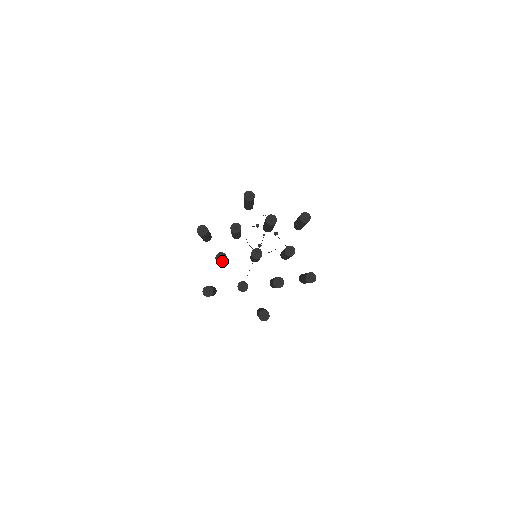
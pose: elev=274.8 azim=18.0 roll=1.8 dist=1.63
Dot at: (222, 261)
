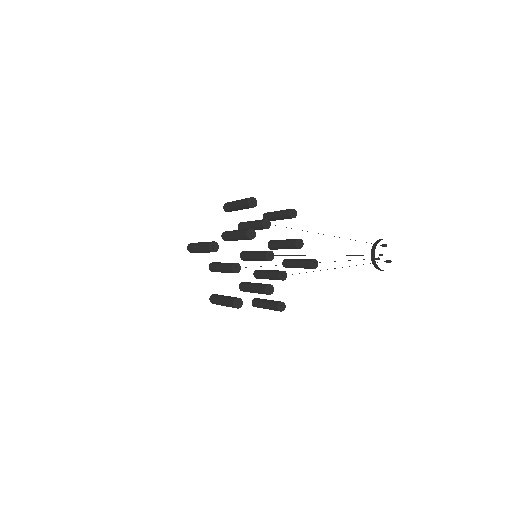
Dot at: (250, 237)
